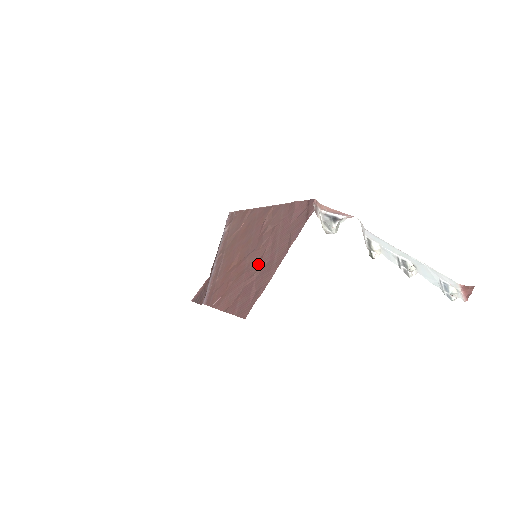
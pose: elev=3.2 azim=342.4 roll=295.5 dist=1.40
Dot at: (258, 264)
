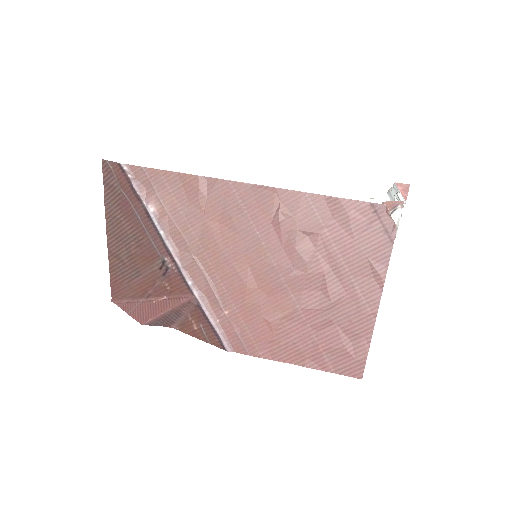
Dot at: (325, 300)
